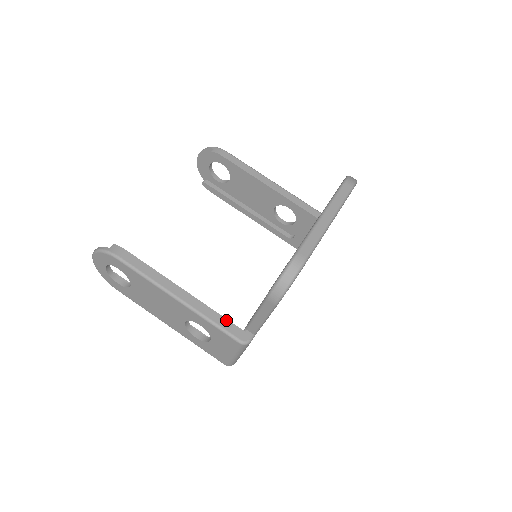
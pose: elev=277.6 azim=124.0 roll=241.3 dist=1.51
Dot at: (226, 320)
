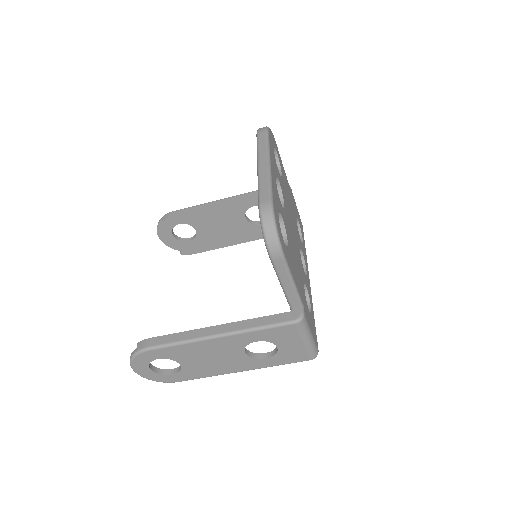
Dot at: (269, 316)
